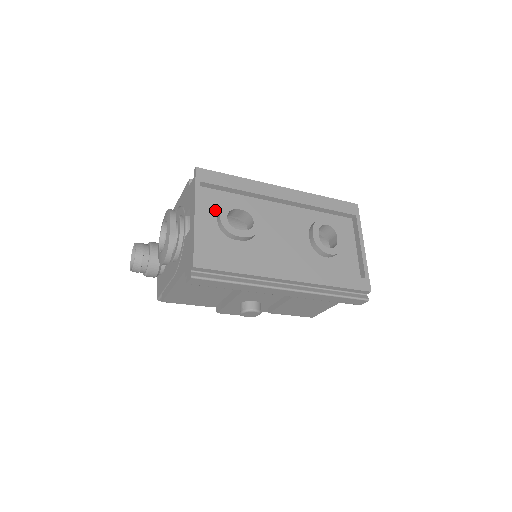
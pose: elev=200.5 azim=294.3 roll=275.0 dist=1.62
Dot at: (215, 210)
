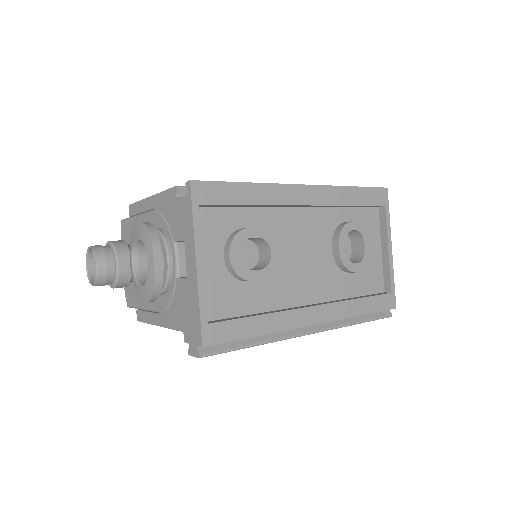
Dot at: (220, 242)
